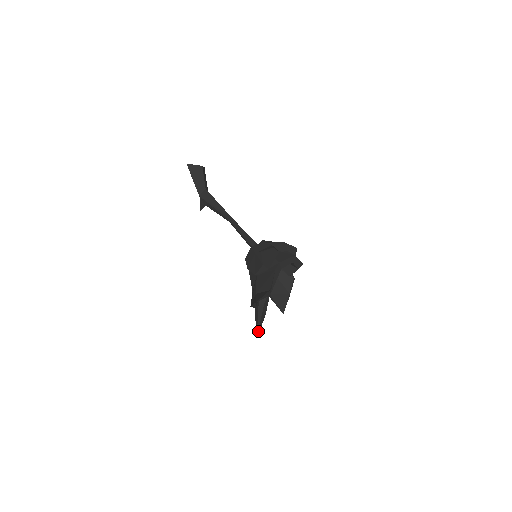
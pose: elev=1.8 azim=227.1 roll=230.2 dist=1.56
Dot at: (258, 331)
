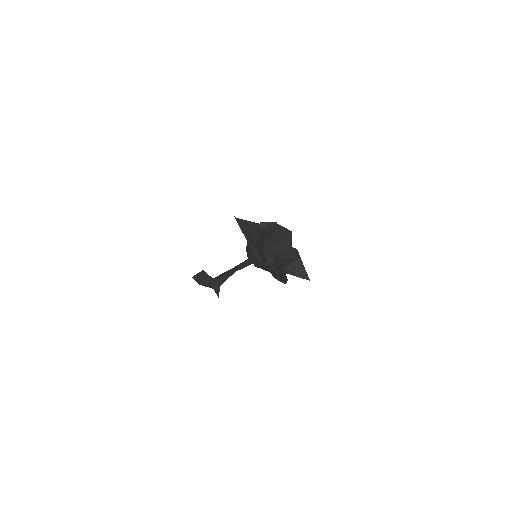
Dot at: (282, 281)
